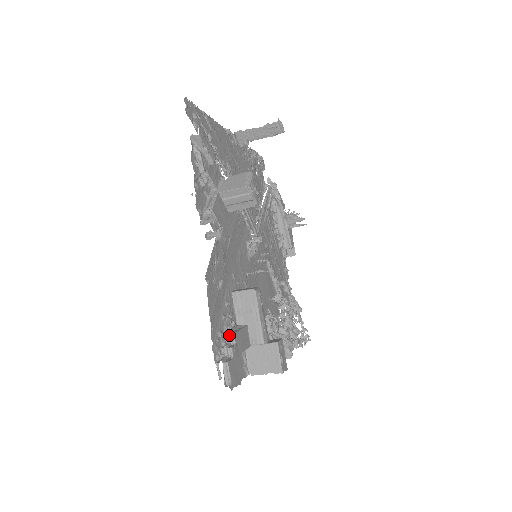
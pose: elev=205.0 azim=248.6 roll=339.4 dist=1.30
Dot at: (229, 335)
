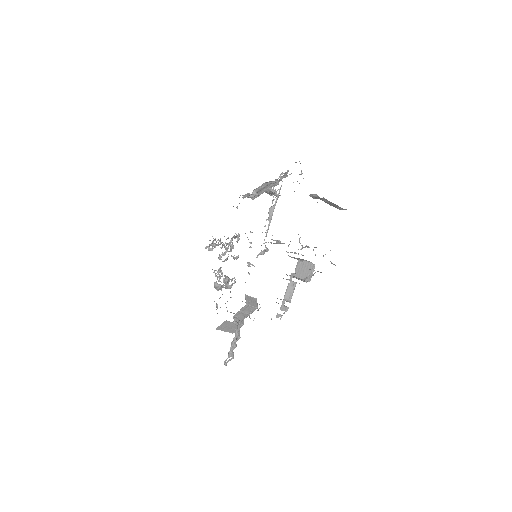
Dot at: (237, 338)
